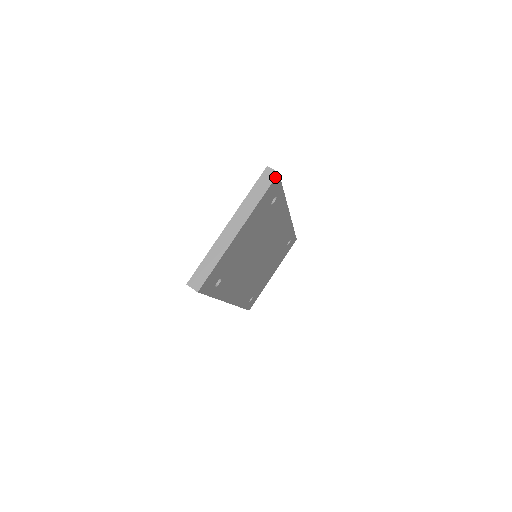
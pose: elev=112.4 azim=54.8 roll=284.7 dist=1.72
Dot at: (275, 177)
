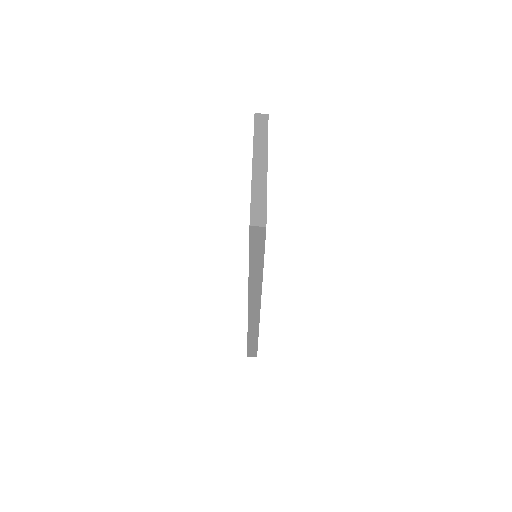
Dot at: (268, 117)
